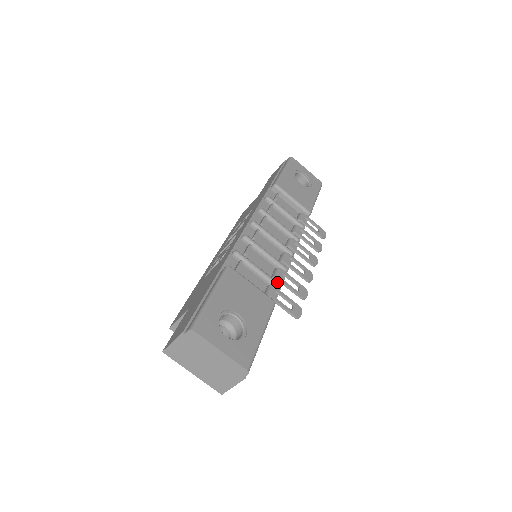
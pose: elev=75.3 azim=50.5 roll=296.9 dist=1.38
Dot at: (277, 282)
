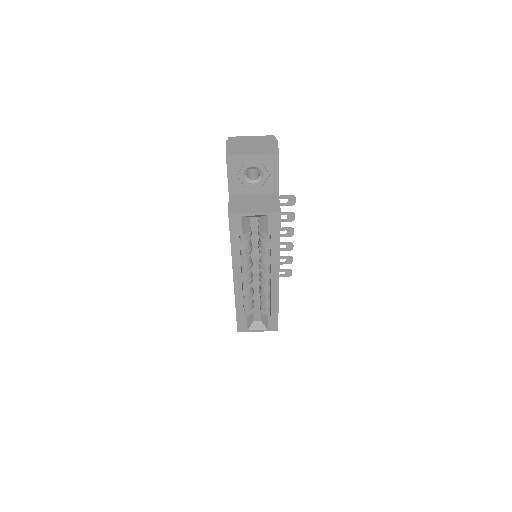
Dot at: occluded
